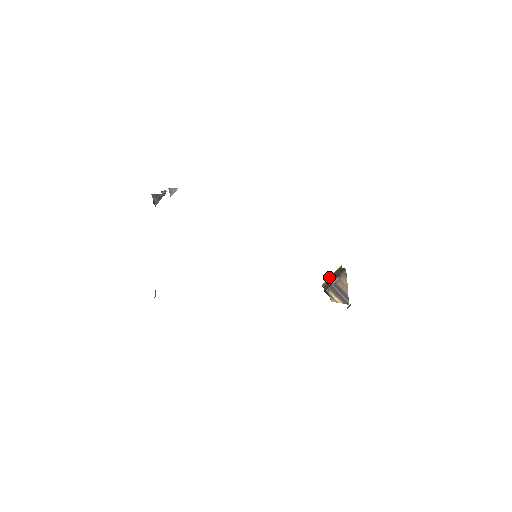
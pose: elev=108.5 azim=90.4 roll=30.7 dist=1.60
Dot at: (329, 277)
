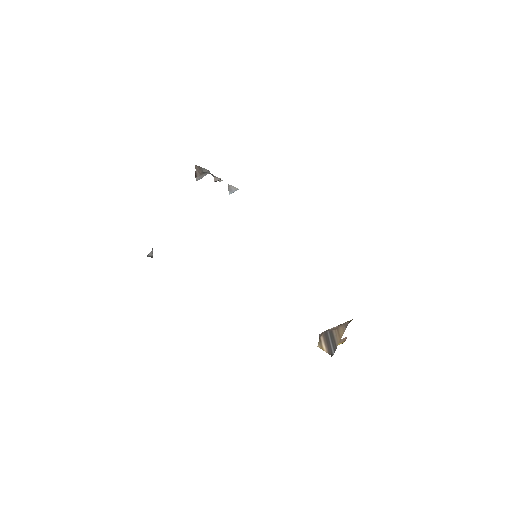
Dot at: occluded
